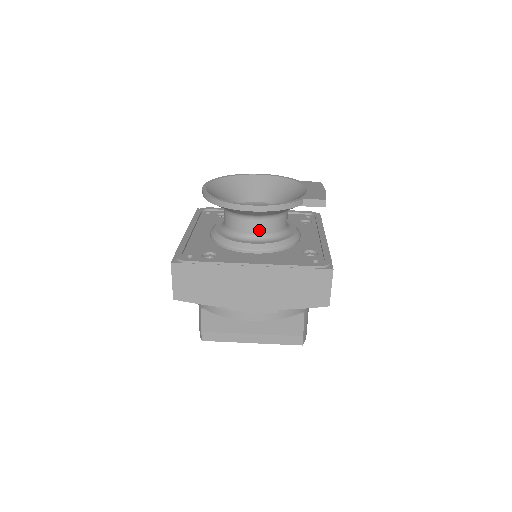
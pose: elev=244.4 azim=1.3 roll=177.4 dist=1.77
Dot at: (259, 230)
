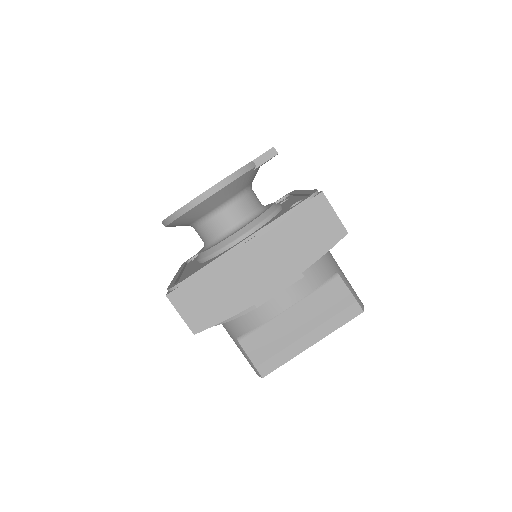
Dot at: (235, 218)
